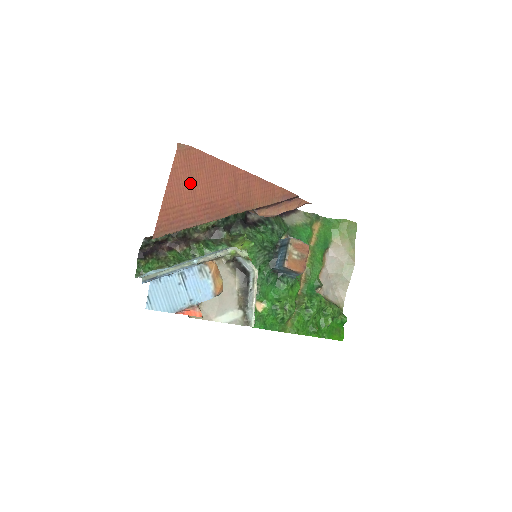
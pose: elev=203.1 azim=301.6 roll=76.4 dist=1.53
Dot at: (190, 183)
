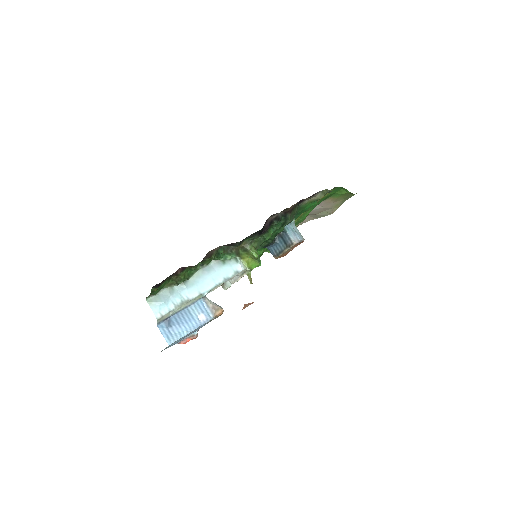
Dot at: occluded
